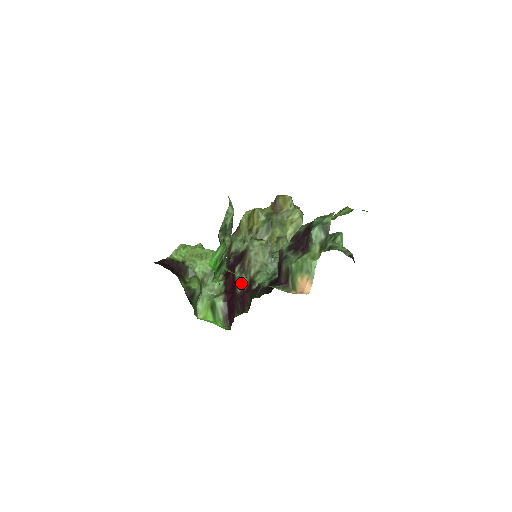
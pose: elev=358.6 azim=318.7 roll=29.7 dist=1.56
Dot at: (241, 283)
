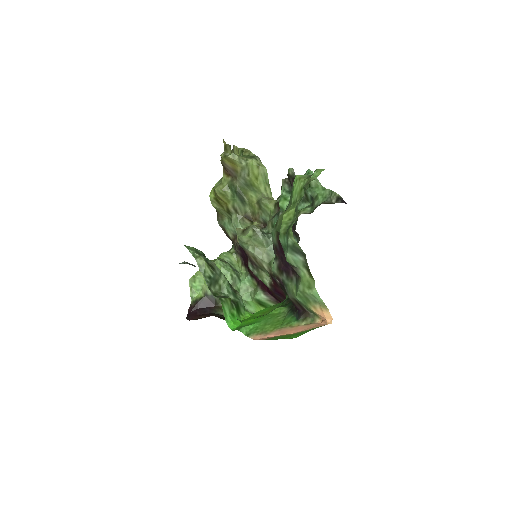
Dot at: (265, 279)
